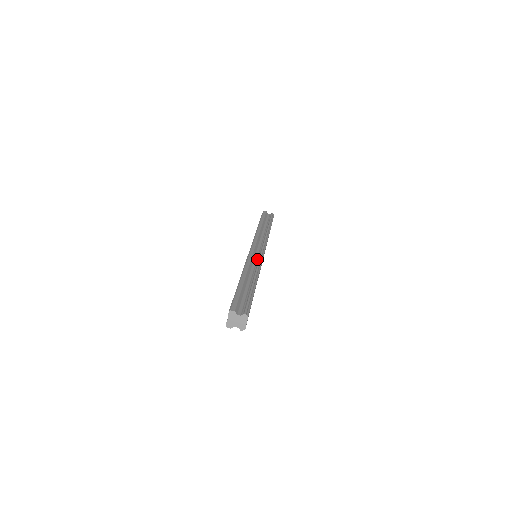
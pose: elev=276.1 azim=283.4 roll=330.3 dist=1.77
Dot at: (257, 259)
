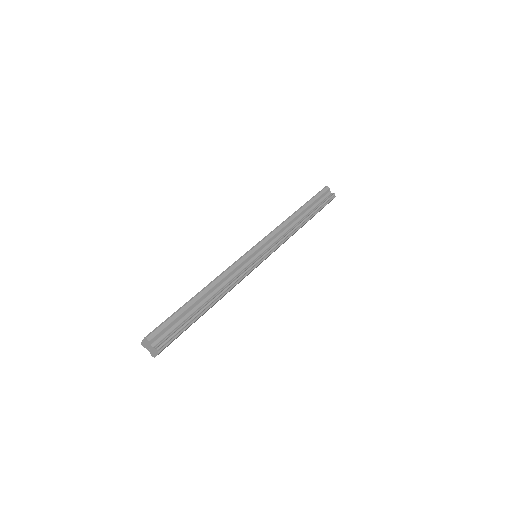
Dot at: (246, 267)
